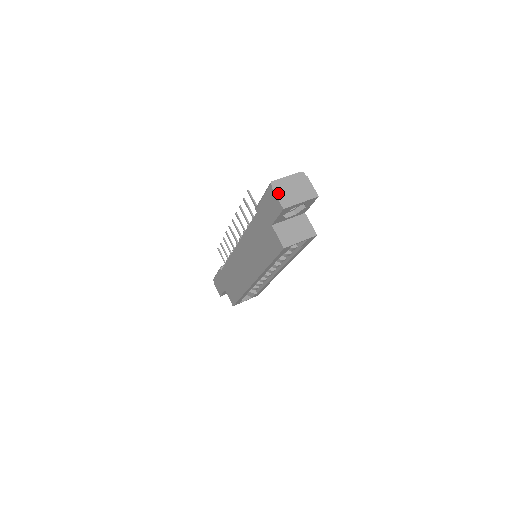
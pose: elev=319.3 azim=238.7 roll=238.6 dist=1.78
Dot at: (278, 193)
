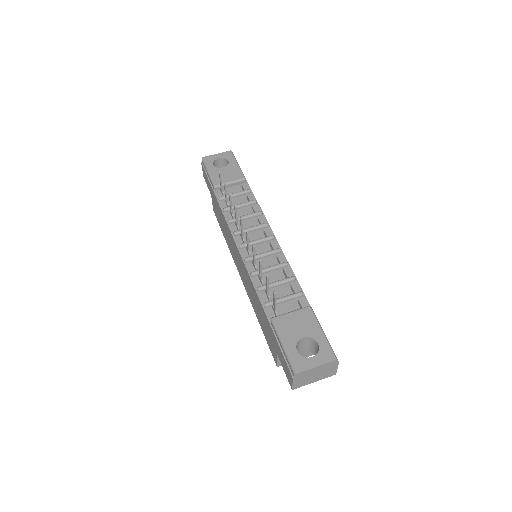
Dot at: (296, 381)
